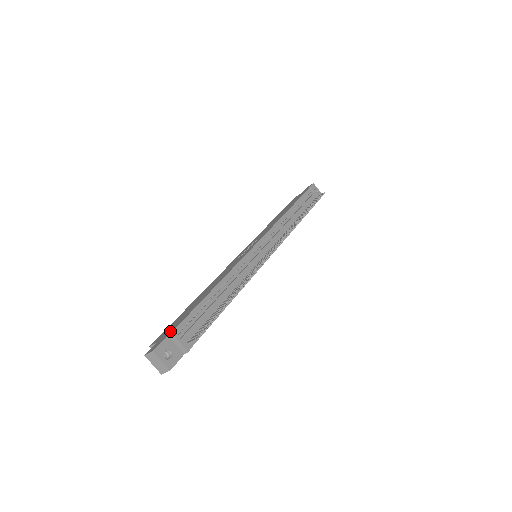
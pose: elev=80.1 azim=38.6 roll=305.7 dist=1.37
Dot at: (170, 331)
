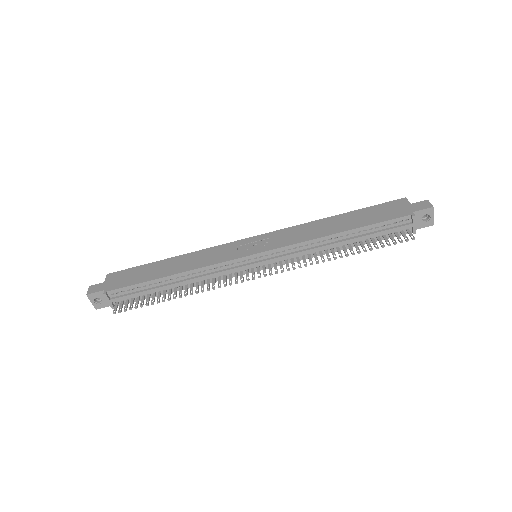
Dot at: (111, 286)
